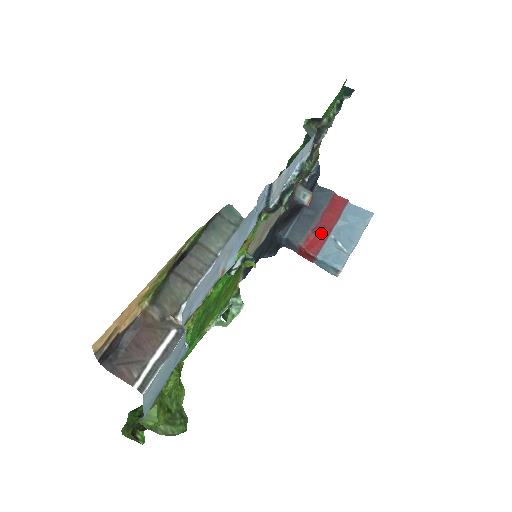
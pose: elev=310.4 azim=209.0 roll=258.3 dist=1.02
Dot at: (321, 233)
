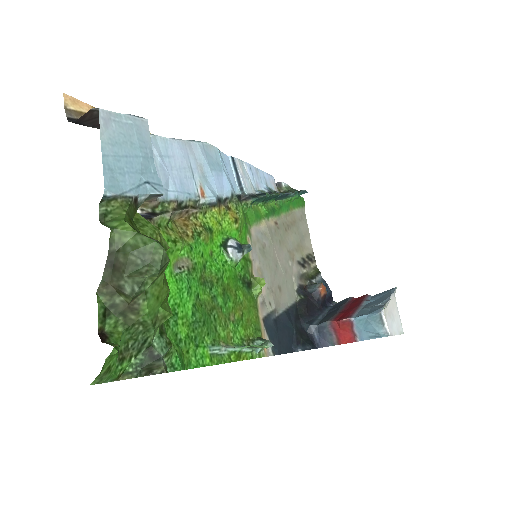
Dot at: (349, 310)
